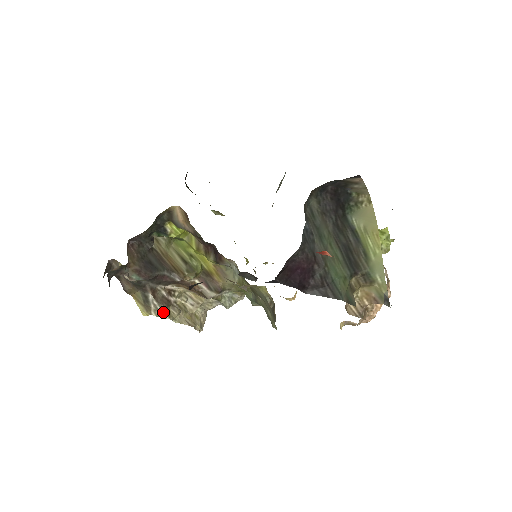
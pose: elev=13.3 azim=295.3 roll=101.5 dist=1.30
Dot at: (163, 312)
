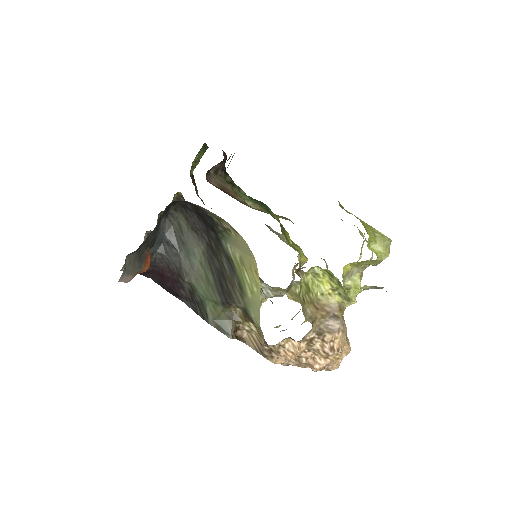
Dot at: occluded
